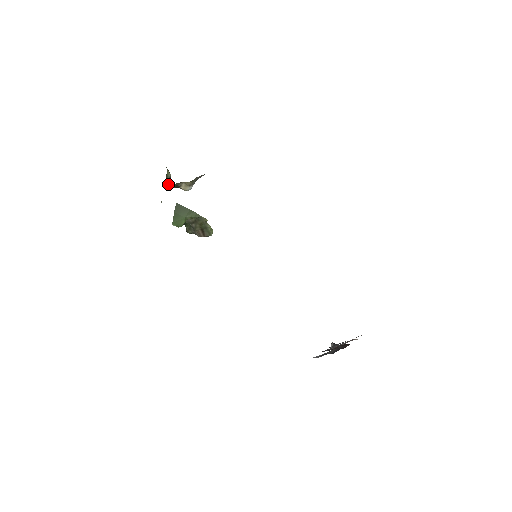
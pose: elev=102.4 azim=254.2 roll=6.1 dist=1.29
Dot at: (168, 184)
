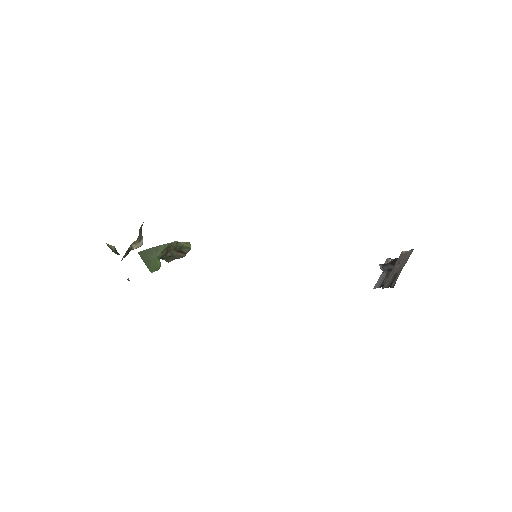
Dot at: occluded
